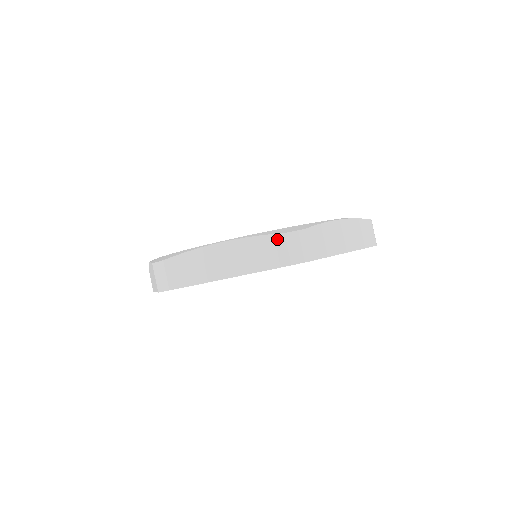
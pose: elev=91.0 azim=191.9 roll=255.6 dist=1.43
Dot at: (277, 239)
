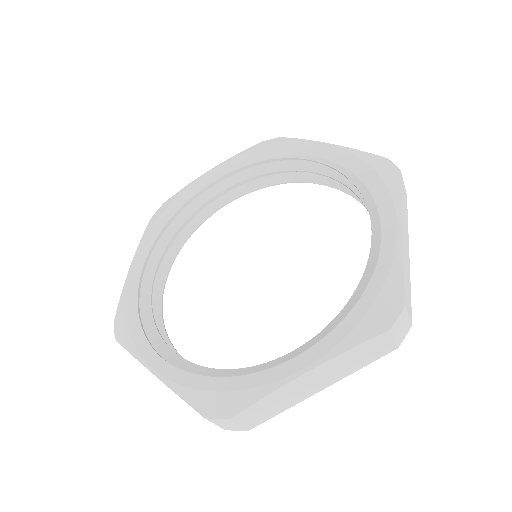
Dot at: (200, 414)
